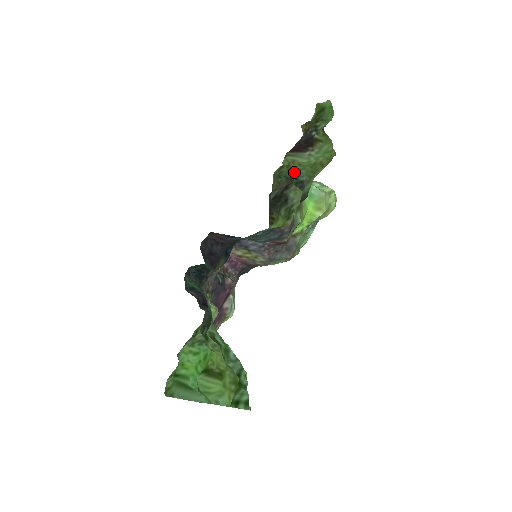
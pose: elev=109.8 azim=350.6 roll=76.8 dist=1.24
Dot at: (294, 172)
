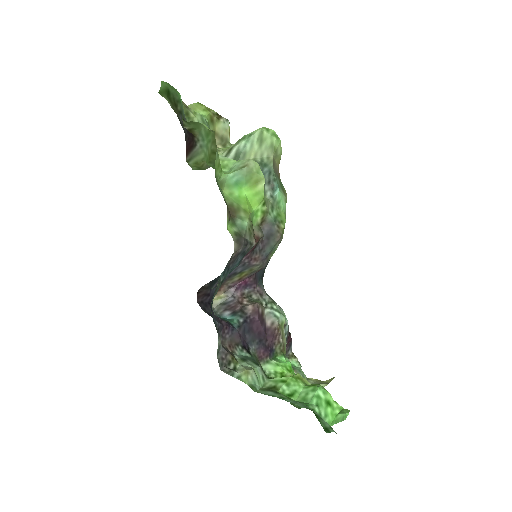
Dot at: occluded
